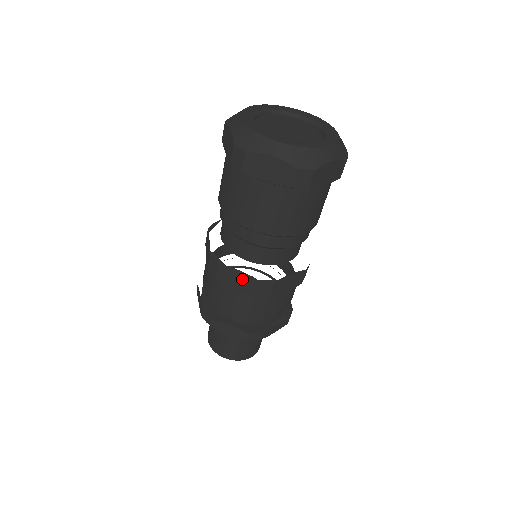
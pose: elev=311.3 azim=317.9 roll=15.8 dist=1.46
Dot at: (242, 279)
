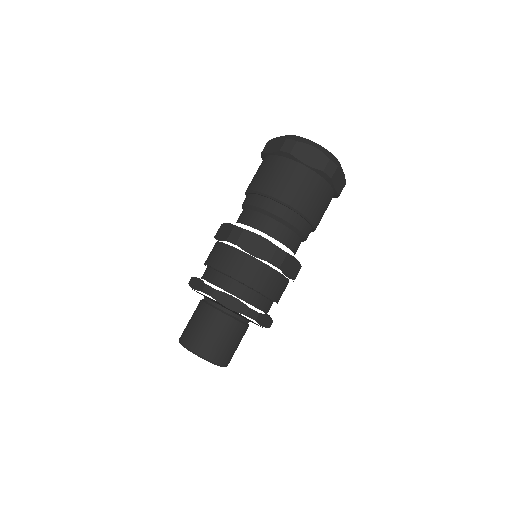
Dot at: (262, 245)
